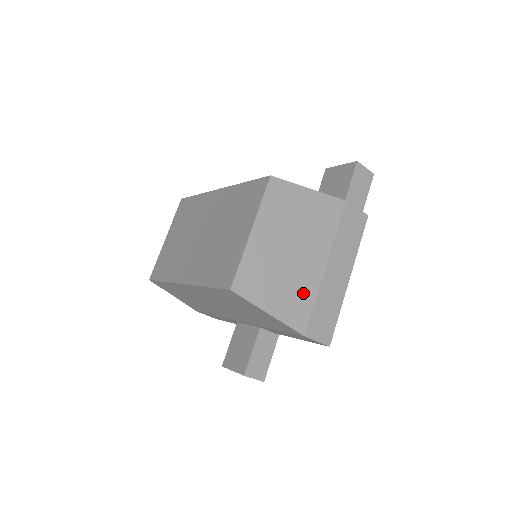
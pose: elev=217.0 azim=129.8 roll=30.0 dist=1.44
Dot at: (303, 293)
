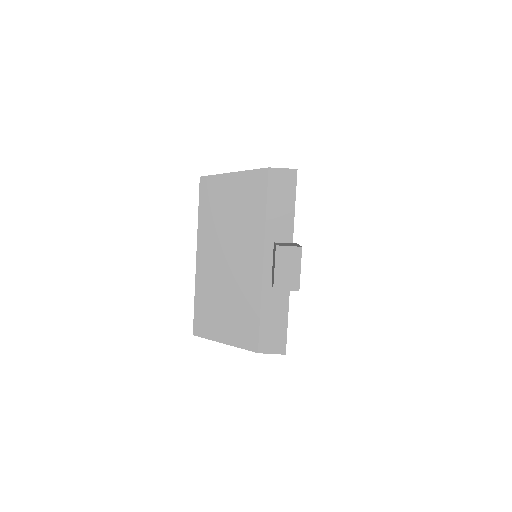
Dot at: occluded
